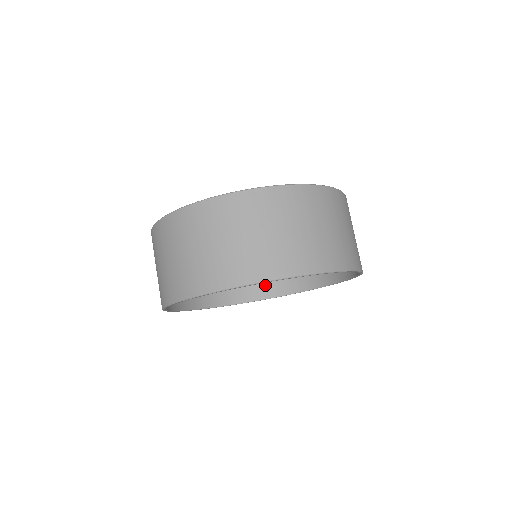
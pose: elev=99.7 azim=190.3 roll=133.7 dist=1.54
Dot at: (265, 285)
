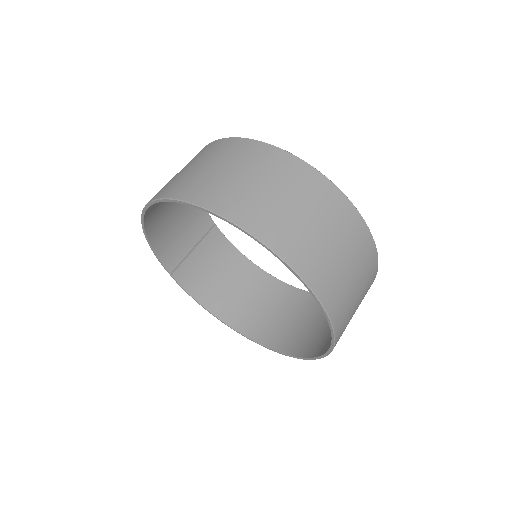
Dot at: (236, 312)
